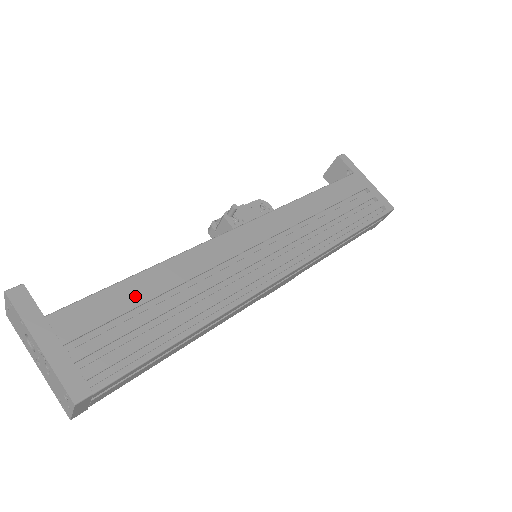
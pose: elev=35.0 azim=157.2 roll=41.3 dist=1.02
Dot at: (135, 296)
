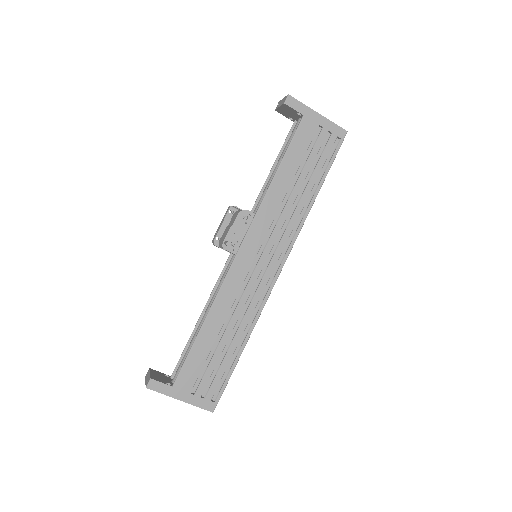
Dot at: (206, 347)
